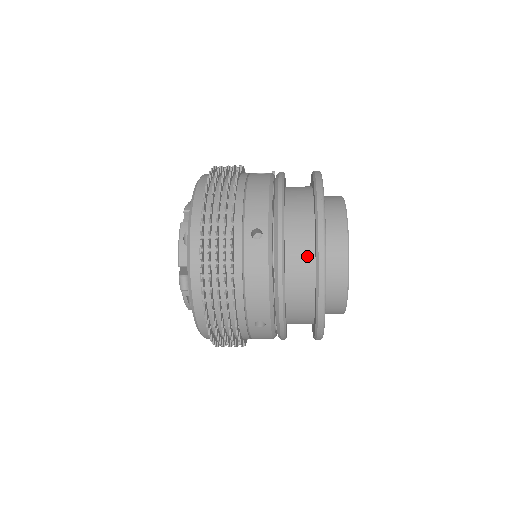
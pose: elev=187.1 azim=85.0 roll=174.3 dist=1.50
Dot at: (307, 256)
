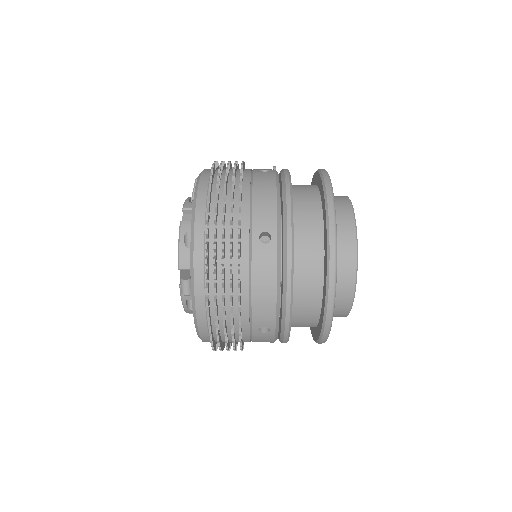
Dot at: (316, 261)
